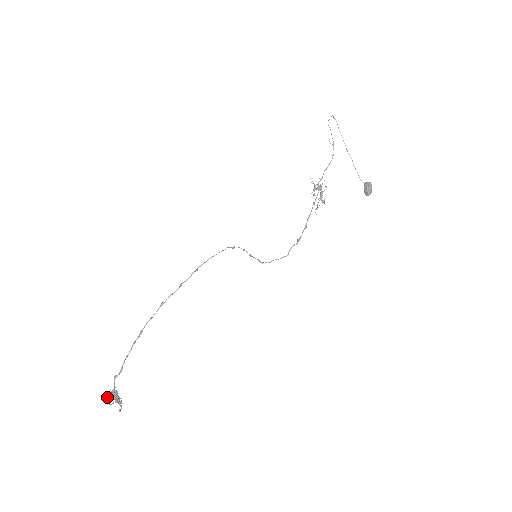
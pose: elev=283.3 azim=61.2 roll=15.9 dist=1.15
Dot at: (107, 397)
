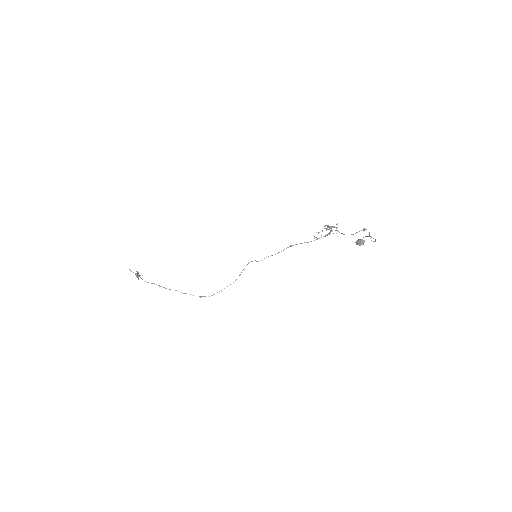
Dot at: (131, 271)
